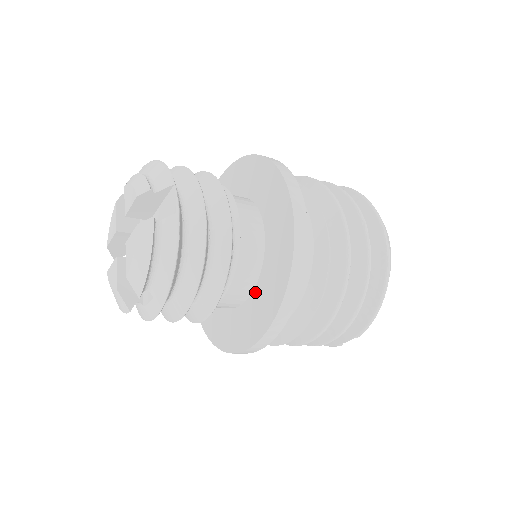
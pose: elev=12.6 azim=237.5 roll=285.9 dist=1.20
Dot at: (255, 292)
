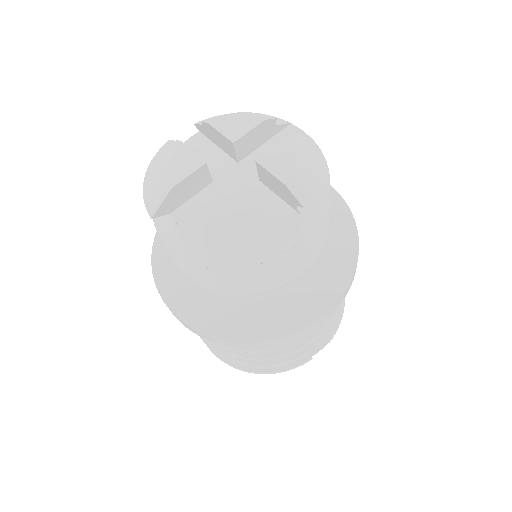
Dot at: occluded
